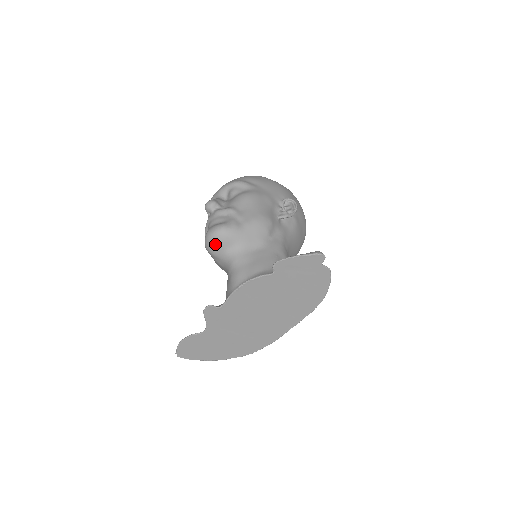
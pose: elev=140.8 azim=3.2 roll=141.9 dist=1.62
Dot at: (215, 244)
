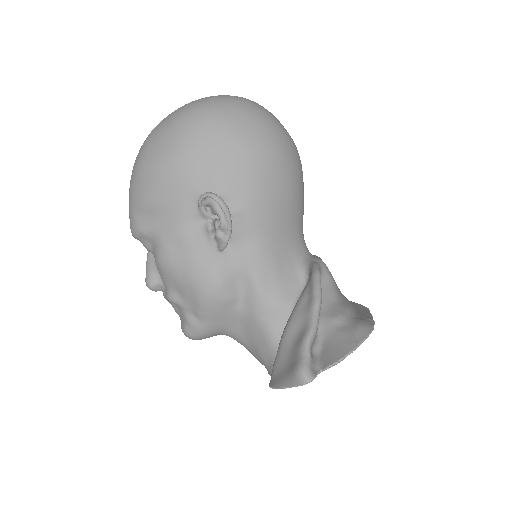
Dot at: occluded
